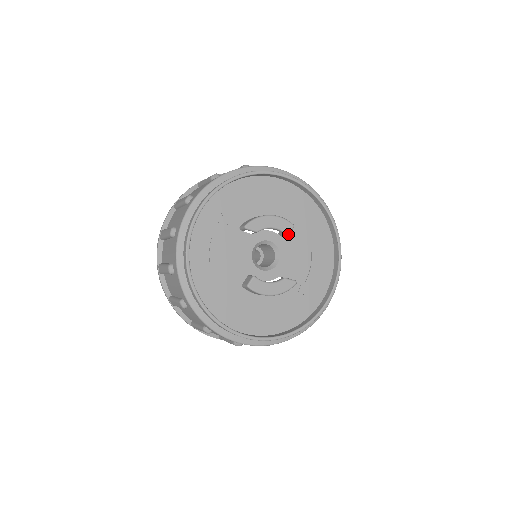
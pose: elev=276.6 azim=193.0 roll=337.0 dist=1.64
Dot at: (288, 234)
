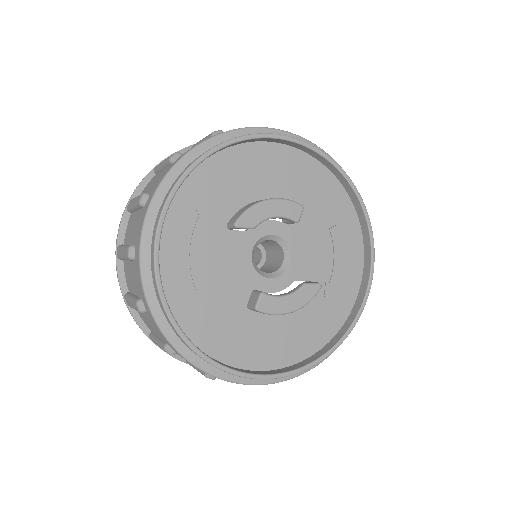
Dot at: (297, 221)
